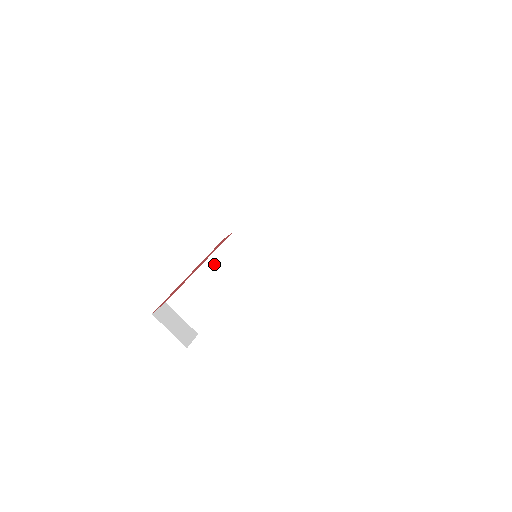
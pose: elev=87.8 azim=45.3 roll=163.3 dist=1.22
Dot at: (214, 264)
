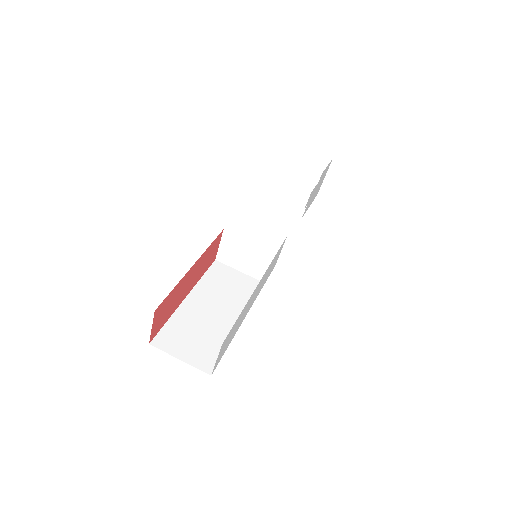
Dot at: (205, 290)
